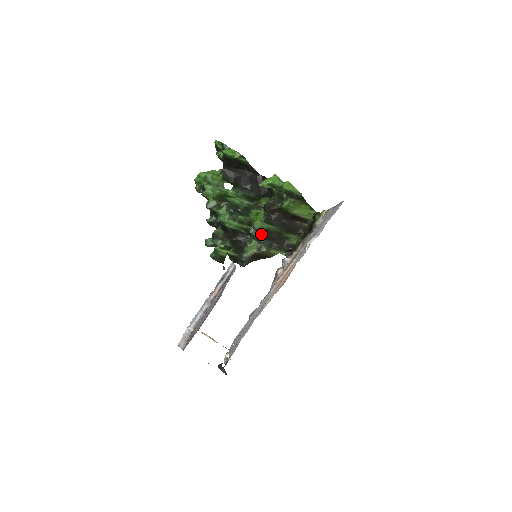
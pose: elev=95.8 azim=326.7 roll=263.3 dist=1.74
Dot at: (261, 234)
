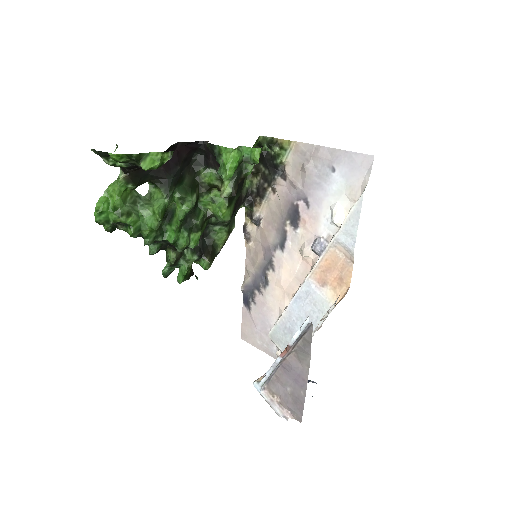
Dot at: occluded
